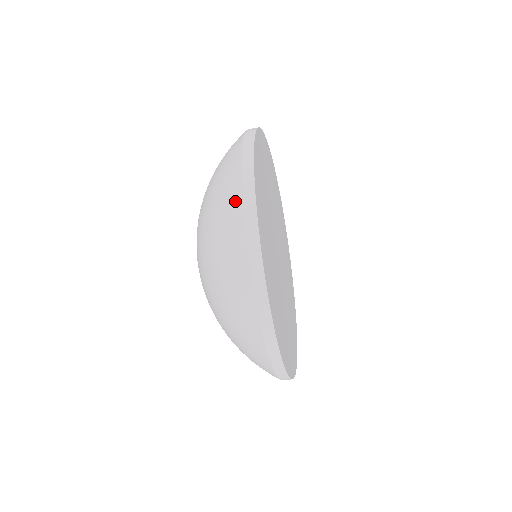
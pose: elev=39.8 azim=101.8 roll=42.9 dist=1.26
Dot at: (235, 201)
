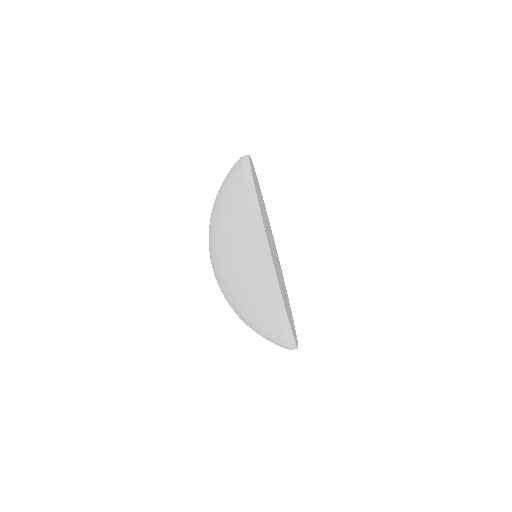
Dot at: (253, 251)
